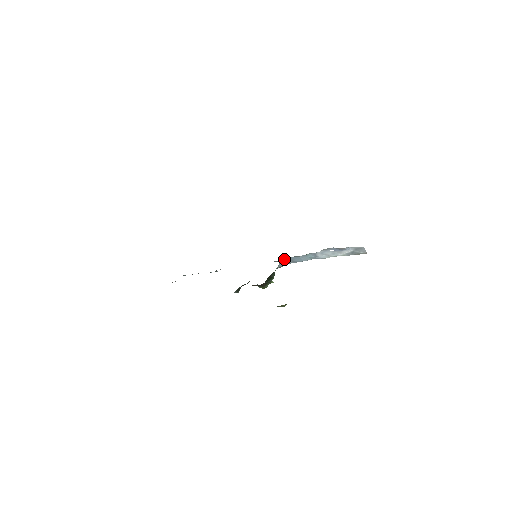
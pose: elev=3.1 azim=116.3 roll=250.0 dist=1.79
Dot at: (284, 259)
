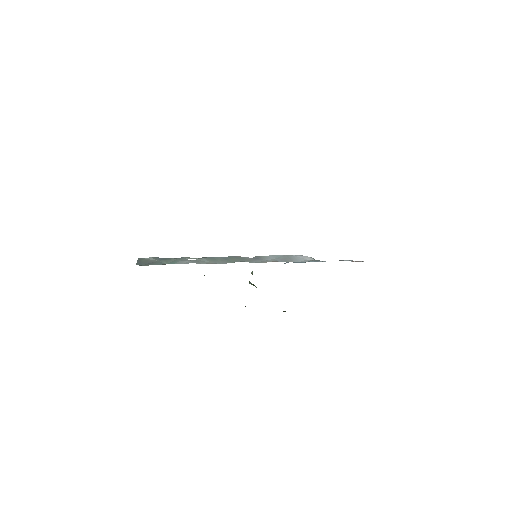
Dot at: (286, 262)
